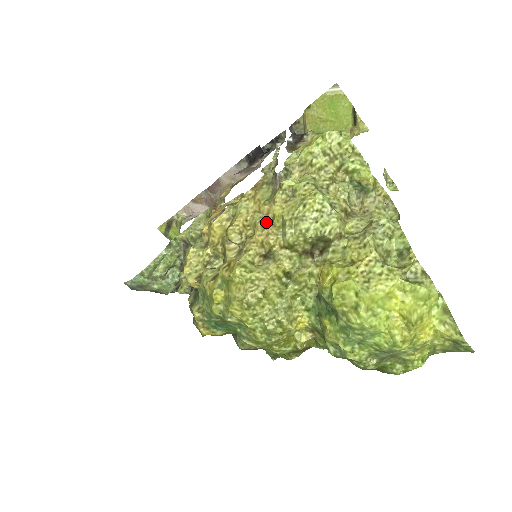
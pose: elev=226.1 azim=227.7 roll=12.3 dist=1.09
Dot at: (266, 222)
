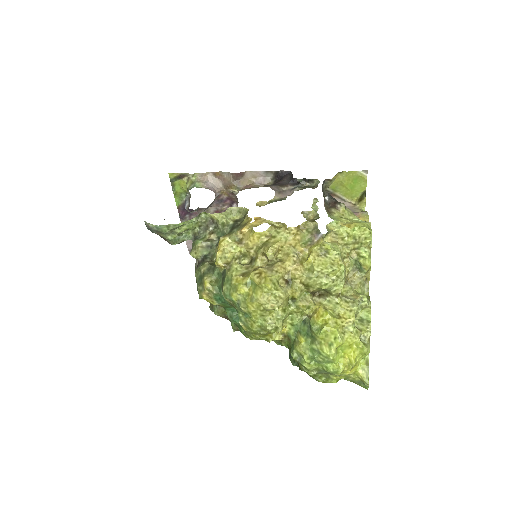
Dot at: (297, 259)
